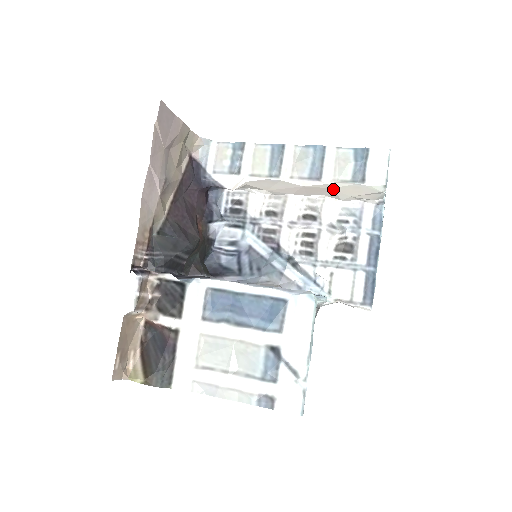
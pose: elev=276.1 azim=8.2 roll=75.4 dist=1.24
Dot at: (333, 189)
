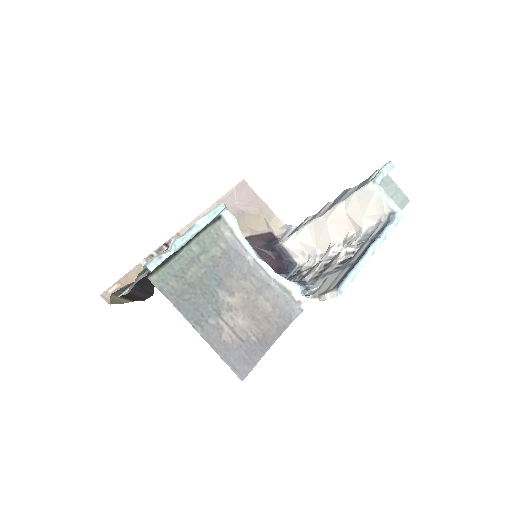
Dot at: (347, 213)
